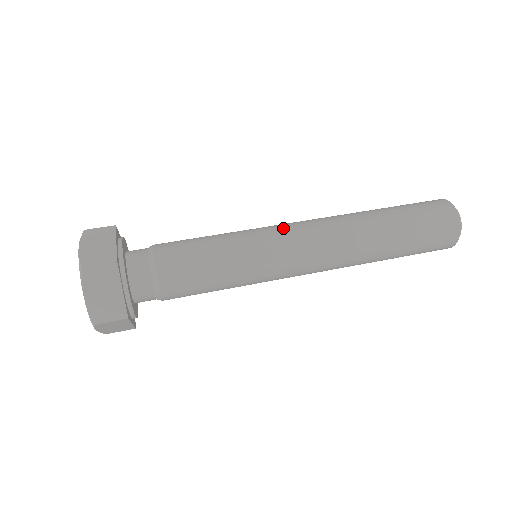
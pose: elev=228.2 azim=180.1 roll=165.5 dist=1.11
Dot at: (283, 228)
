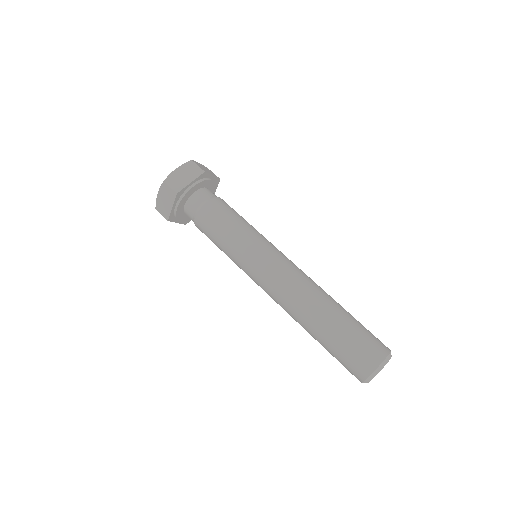
Dot at: occluded
